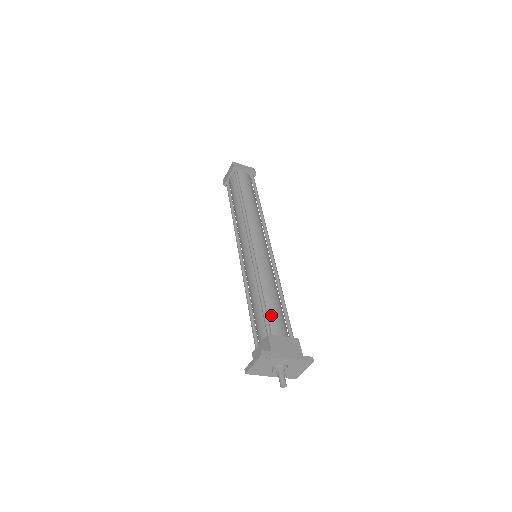
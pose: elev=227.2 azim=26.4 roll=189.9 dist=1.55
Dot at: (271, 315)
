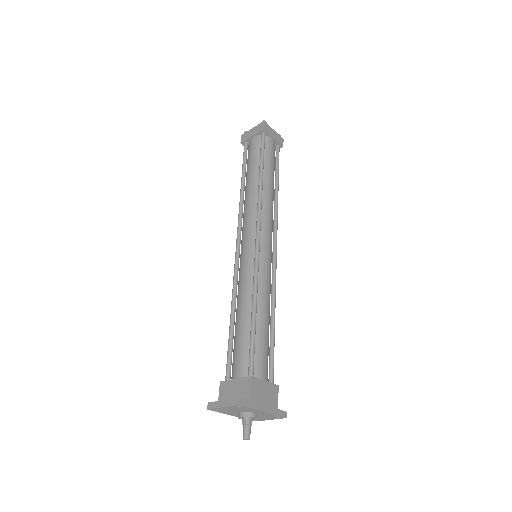
Dot at: (258, 347)
